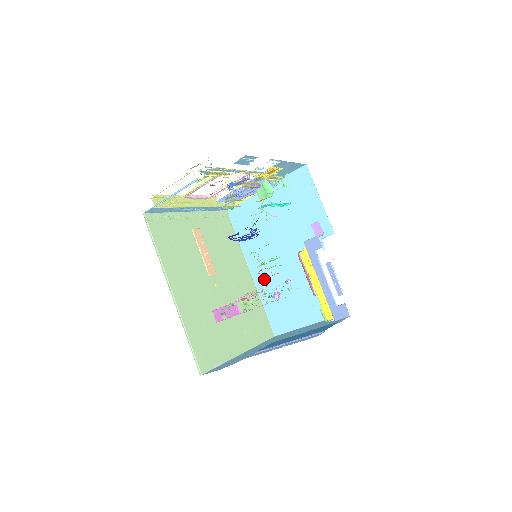
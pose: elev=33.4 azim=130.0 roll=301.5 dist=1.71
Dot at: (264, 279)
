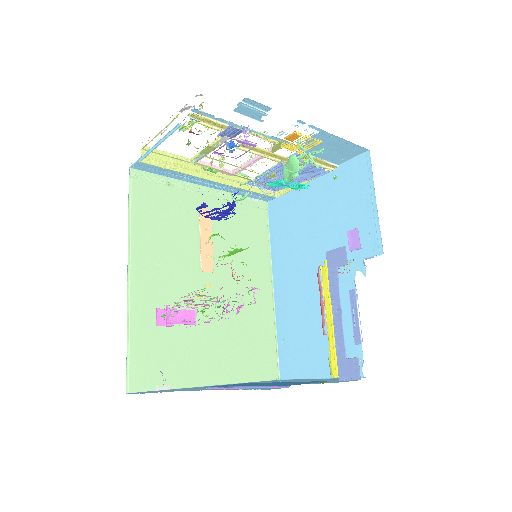
Dot at: (285, 299)
